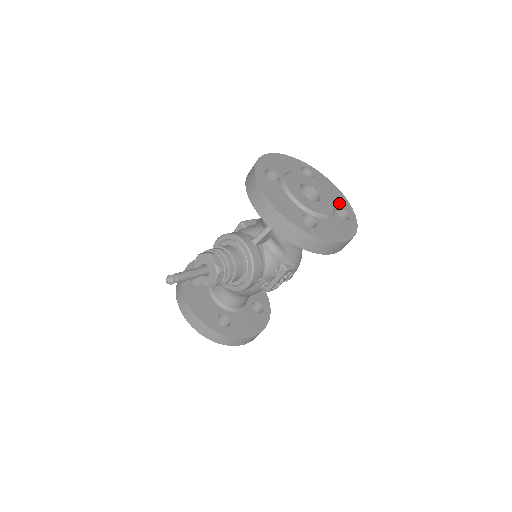
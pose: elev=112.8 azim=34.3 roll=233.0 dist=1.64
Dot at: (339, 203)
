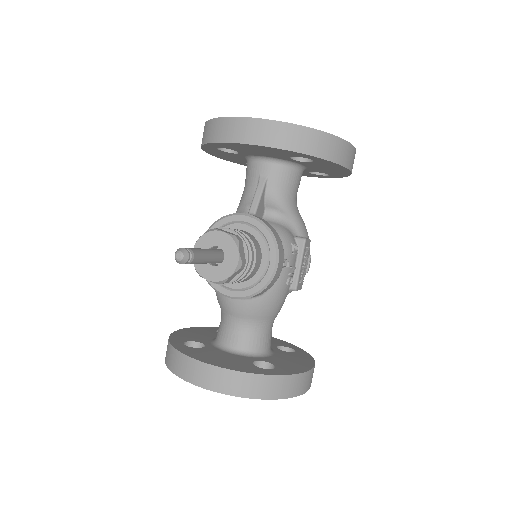
Dot at: occluded
